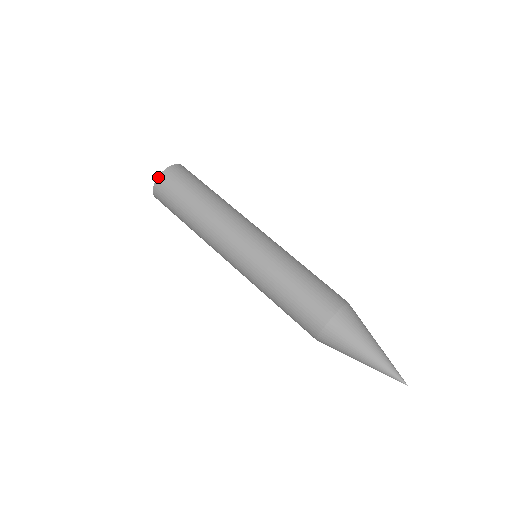
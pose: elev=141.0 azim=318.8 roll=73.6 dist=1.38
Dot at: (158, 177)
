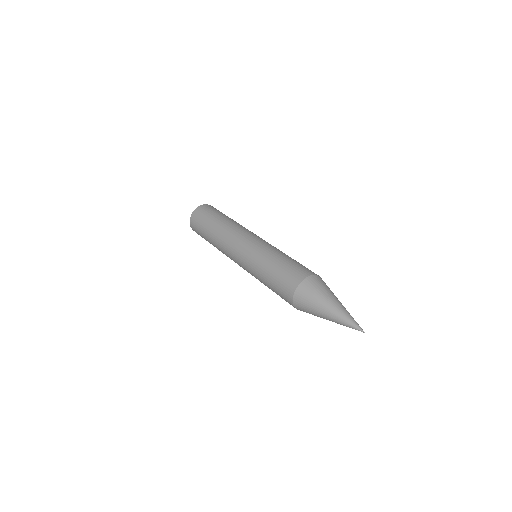
Dot at: (197, 208)
